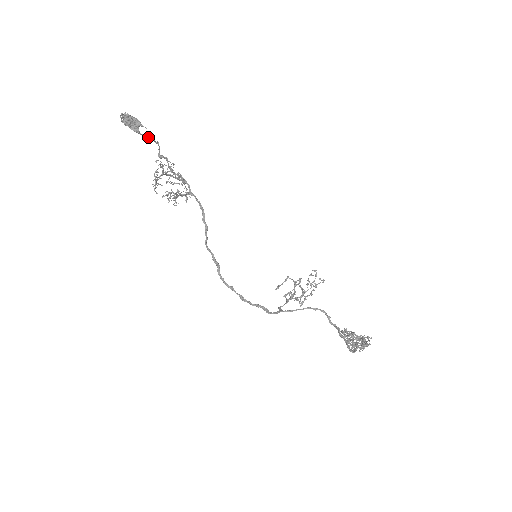
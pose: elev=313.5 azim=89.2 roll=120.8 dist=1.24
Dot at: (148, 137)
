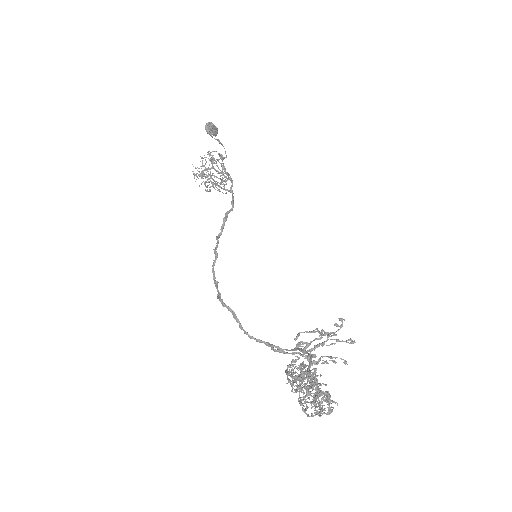
Dot at: (217, 140)
